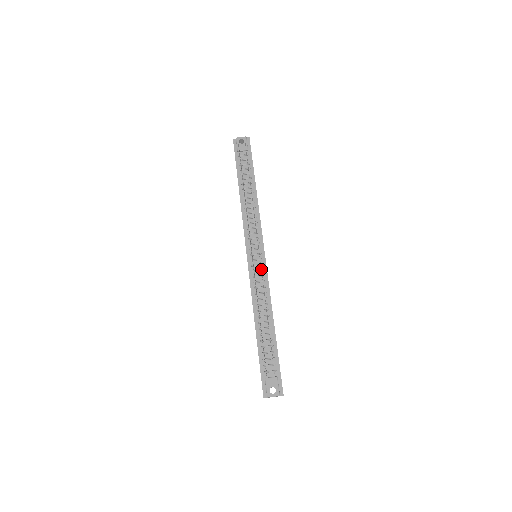
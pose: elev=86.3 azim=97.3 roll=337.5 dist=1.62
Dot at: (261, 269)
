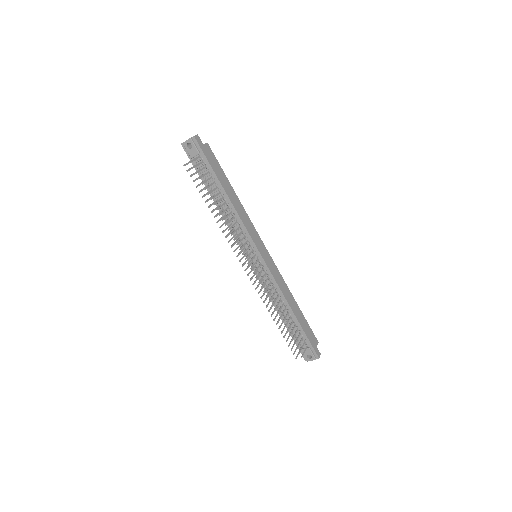
Dot at: occluded
